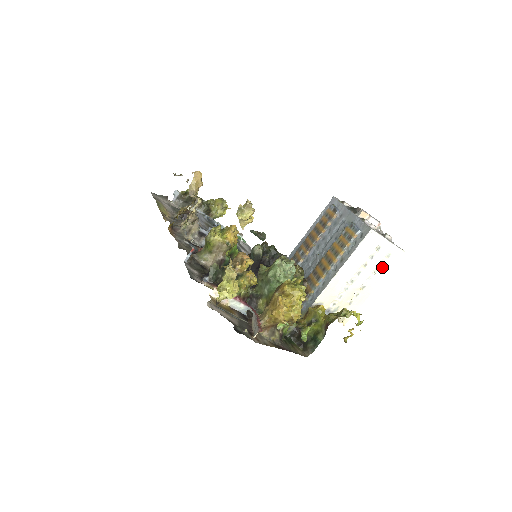
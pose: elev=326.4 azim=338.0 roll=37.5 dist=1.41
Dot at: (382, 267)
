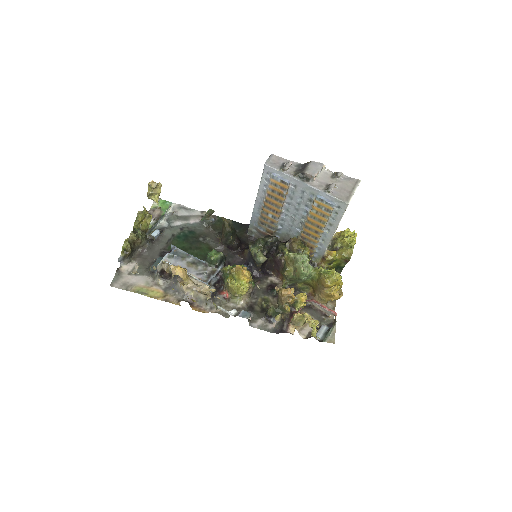
Dot at: occluded
